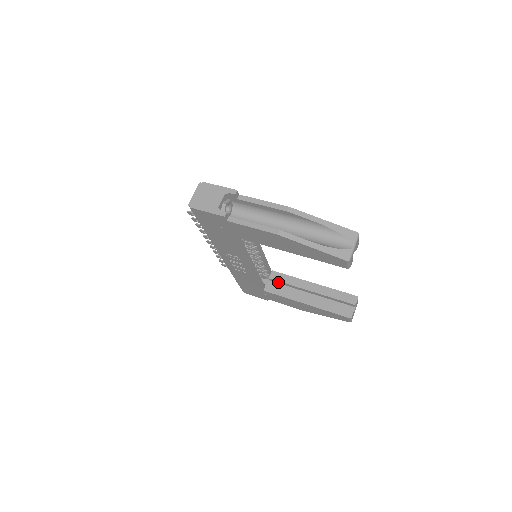
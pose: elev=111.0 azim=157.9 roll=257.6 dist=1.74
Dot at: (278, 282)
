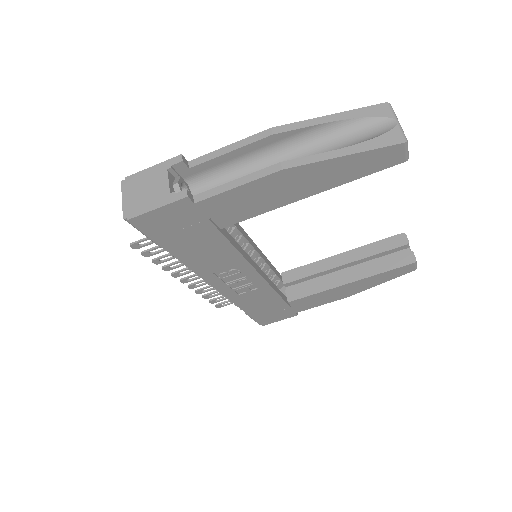
Dot at: (297, 282)
